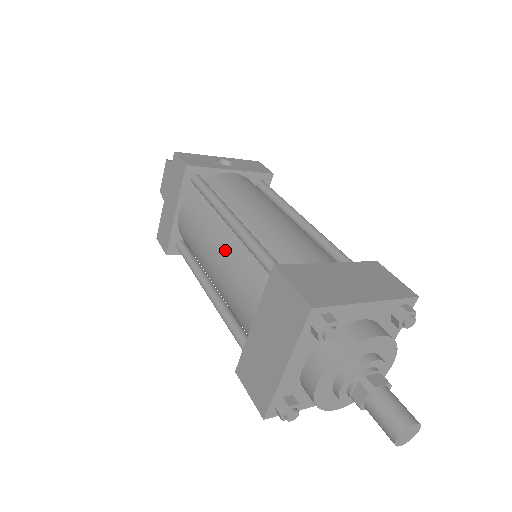
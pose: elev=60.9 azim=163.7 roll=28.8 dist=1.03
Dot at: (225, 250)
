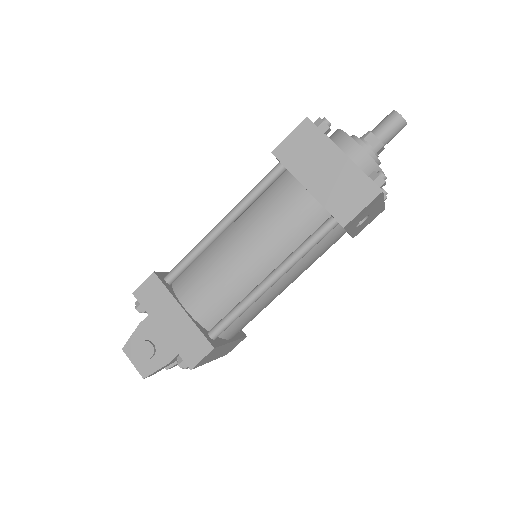
Dot at: (243, 231)
